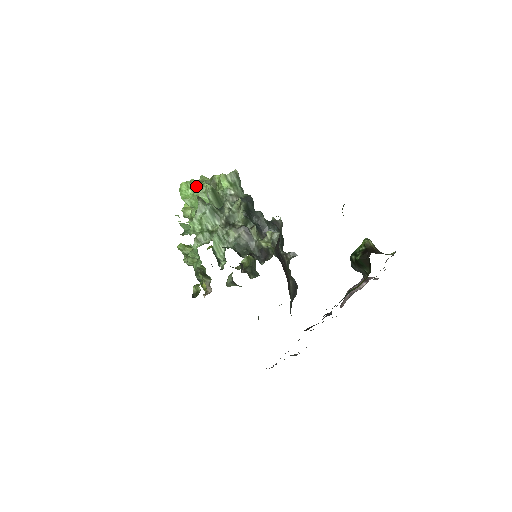
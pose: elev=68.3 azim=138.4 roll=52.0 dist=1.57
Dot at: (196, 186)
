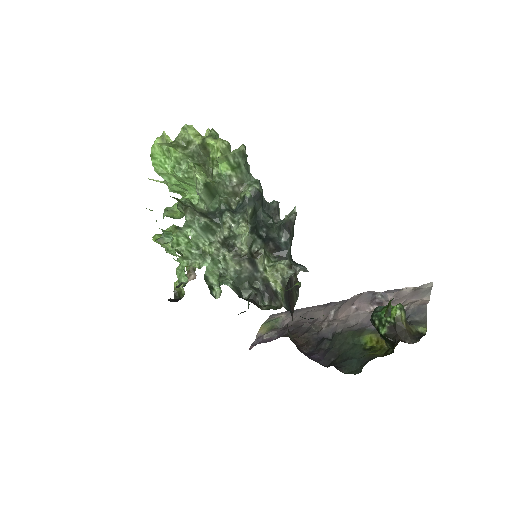
Dot at: (178, 162)
